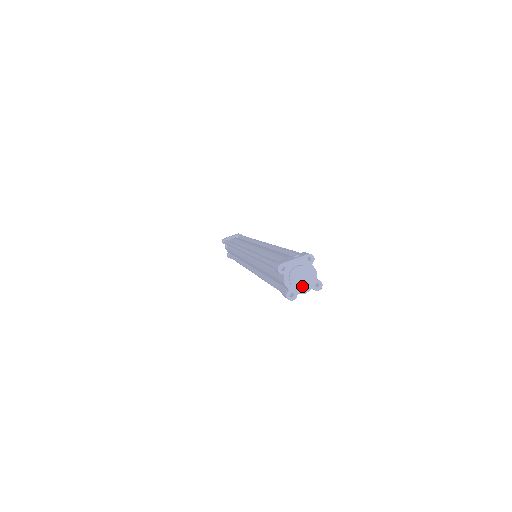
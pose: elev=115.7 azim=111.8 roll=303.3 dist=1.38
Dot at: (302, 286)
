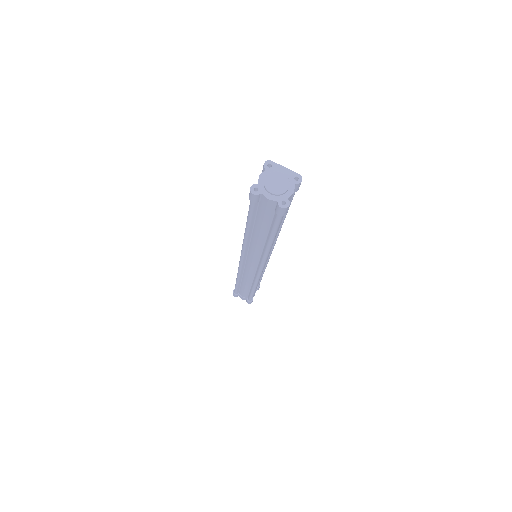
Dot at: (271, 189)
